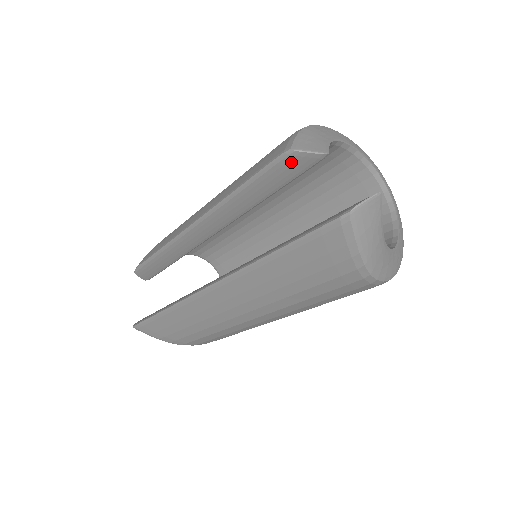
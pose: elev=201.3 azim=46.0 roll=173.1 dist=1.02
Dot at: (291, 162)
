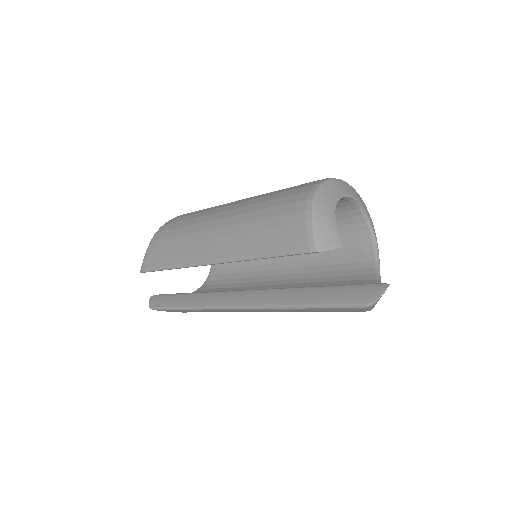
Dot at: occluded
